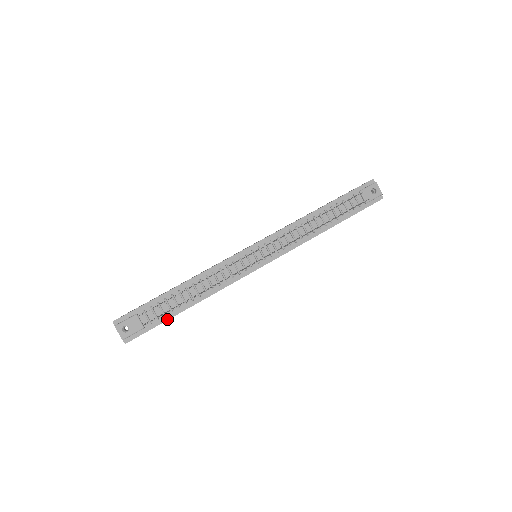
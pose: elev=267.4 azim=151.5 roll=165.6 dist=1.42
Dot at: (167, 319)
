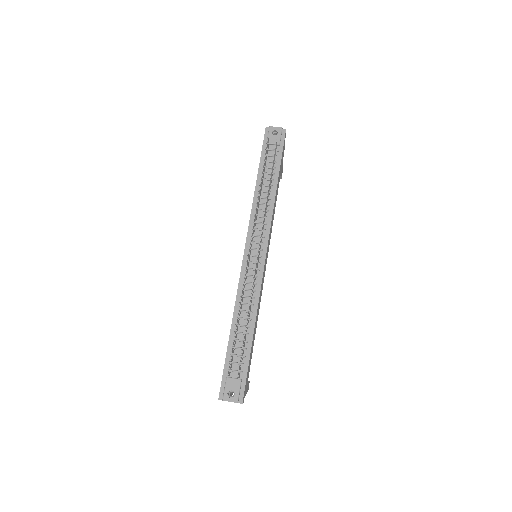
Dot at: (249, 357)
